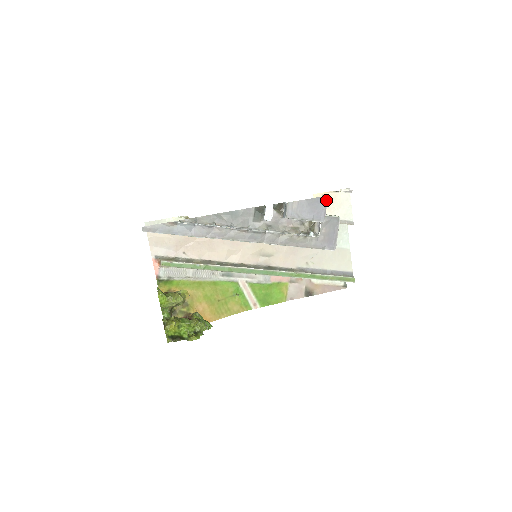
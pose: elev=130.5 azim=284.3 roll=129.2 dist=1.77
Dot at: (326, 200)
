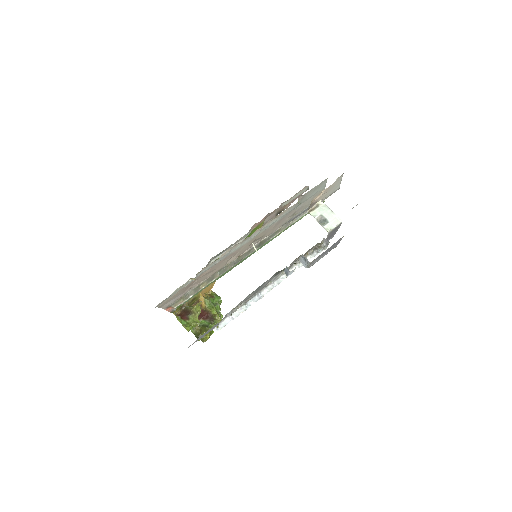
Dot at: occluded
